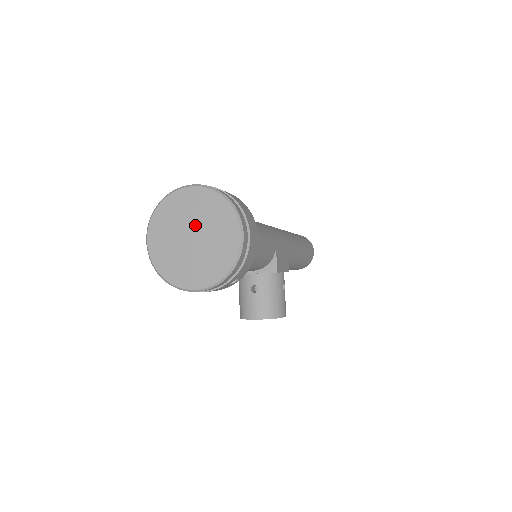
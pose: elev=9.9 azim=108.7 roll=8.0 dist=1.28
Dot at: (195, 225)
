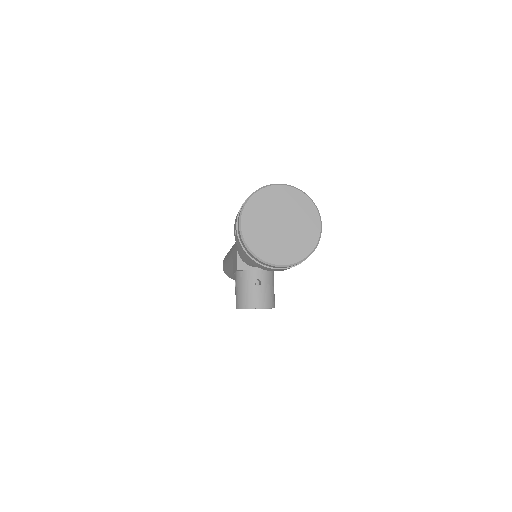
Dot at: (284, 215)
